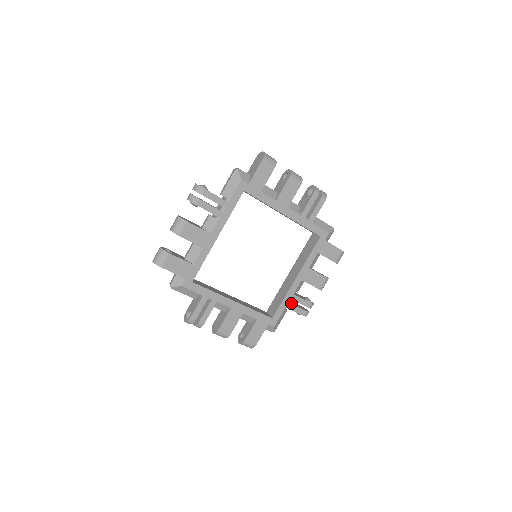
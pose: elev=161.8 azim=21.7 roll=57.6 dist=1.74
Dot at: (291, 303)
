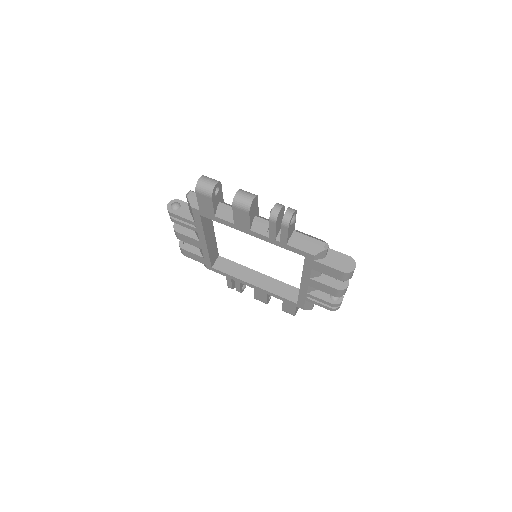
Dot at: (311, 298)
